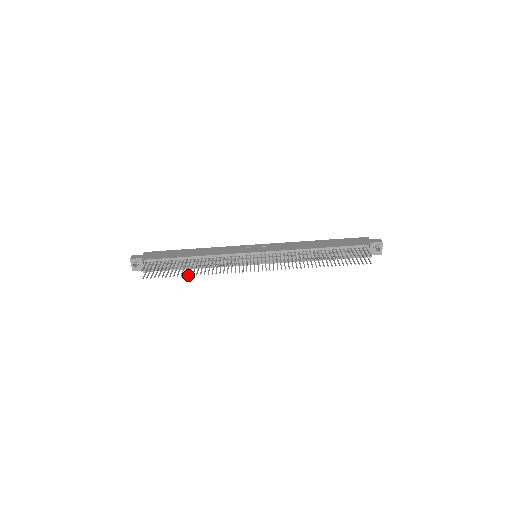
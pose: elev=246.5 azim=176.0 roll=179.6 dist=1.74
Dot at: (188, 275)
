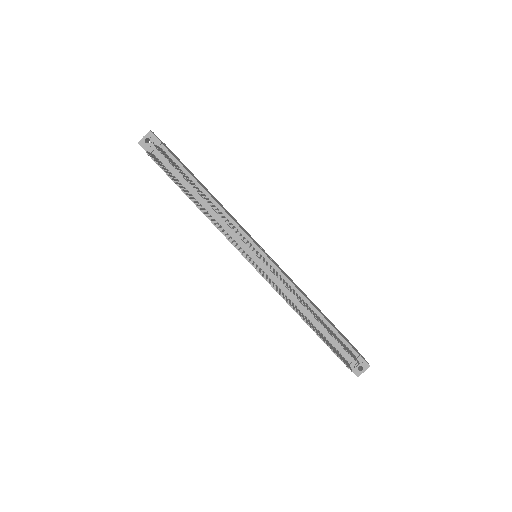
Dot at: occluded
